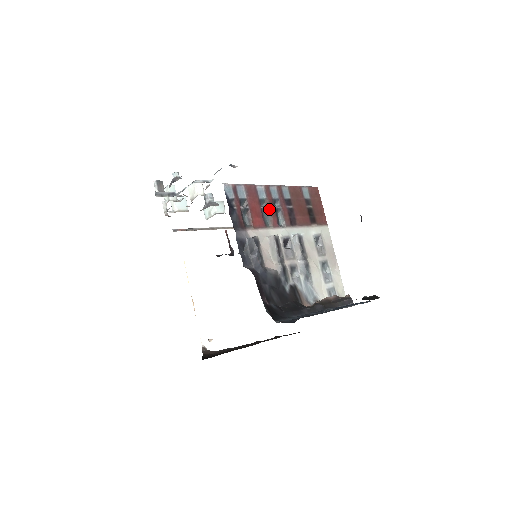
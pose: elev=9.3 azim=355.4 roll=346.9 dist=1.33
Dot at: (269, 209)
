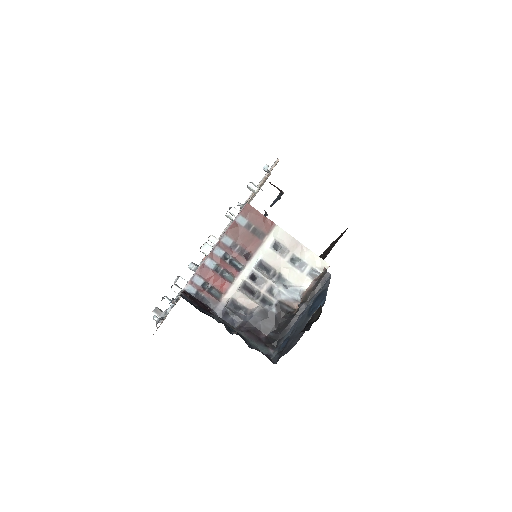
Dot at: (224, 269)
